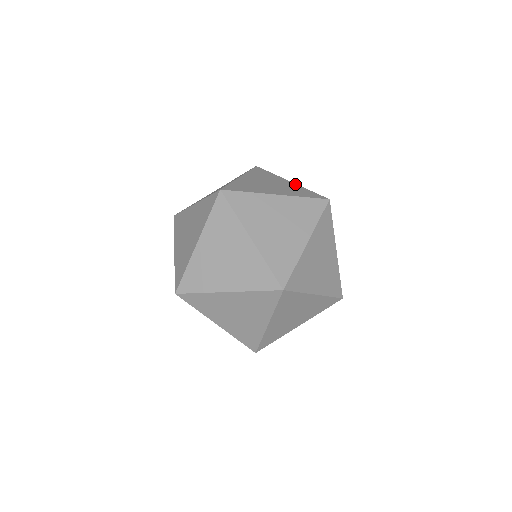
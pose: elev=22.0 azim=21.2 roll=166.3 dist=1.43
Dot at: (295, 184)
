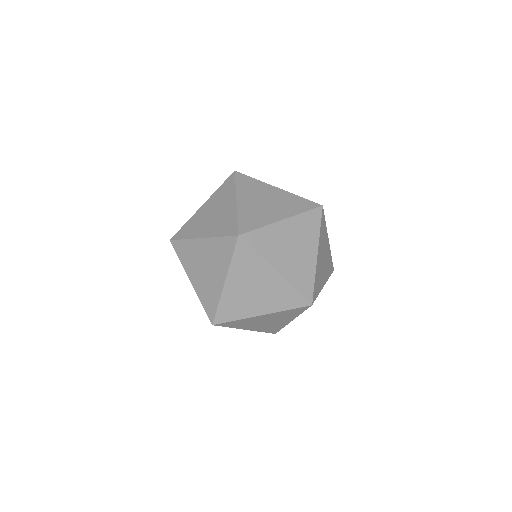
Dot at: occluded
